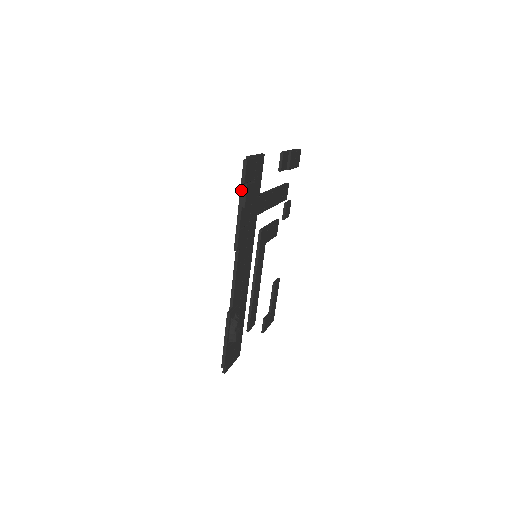
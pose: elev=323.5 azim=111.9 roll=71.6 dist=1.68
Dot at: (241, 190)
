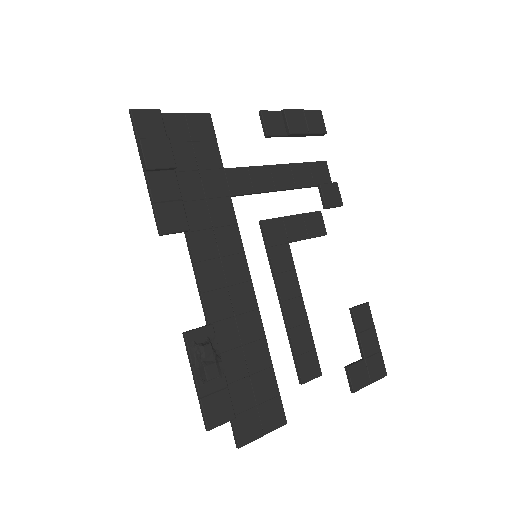
Dot at: (139, 150)
